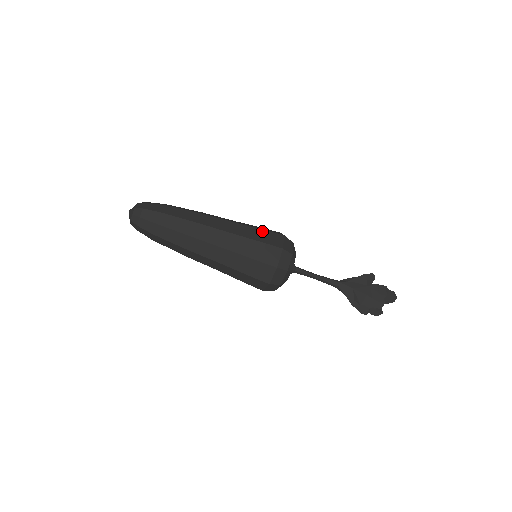
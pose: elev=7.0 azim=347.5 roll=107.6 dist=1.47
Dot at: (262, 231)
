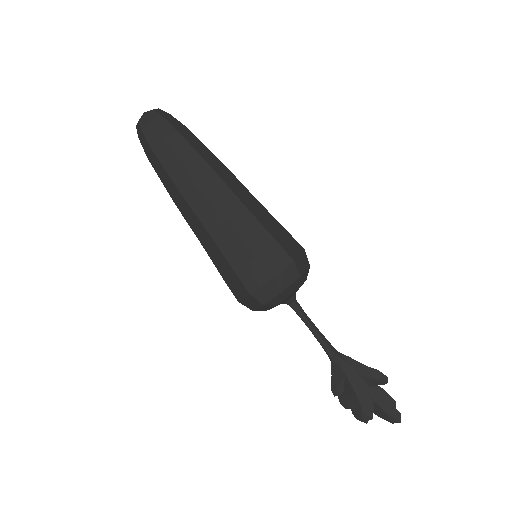
Dot at: (269, 238)
